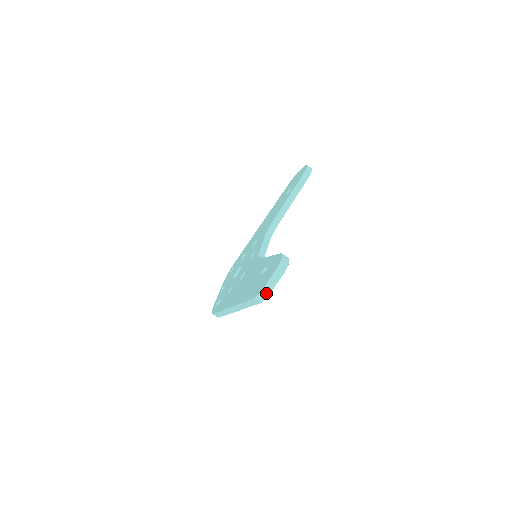
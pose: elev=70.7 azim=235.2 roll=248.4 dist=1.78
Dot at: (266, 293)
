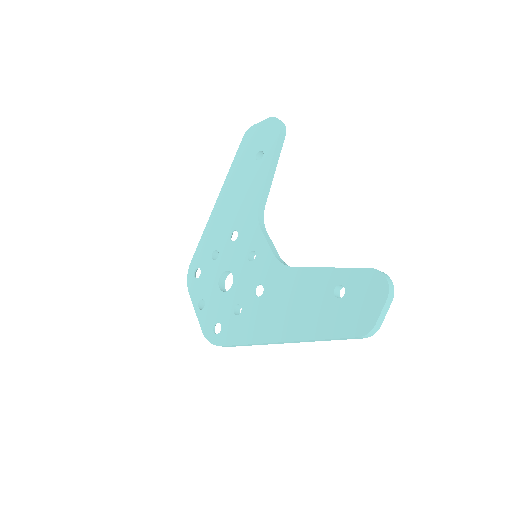
Dot at: (378, 327)
